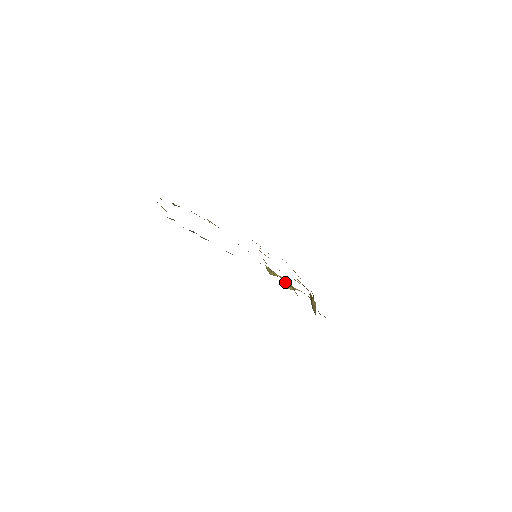
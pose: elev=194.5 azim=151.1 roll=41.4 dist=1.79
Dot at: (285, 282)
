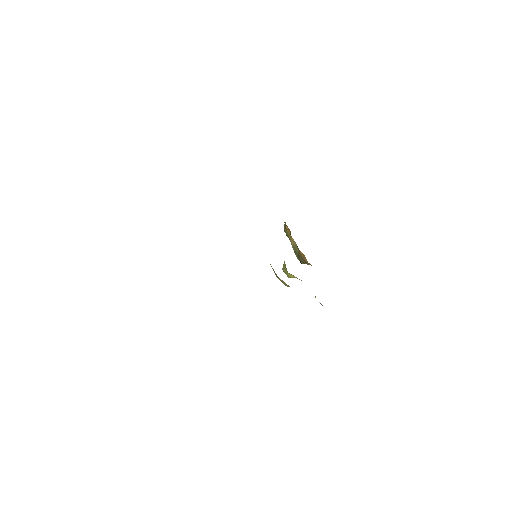
Dot at: (293, 276)
